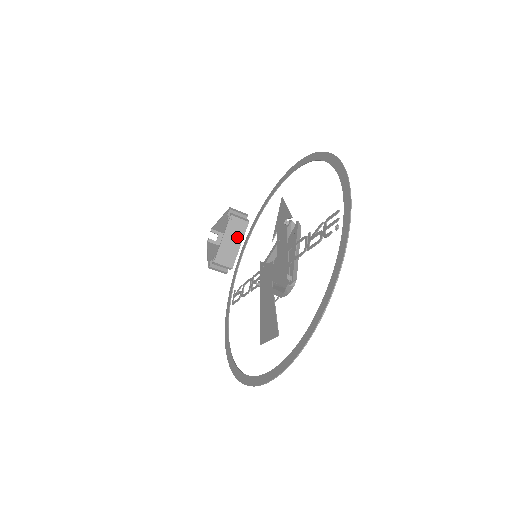
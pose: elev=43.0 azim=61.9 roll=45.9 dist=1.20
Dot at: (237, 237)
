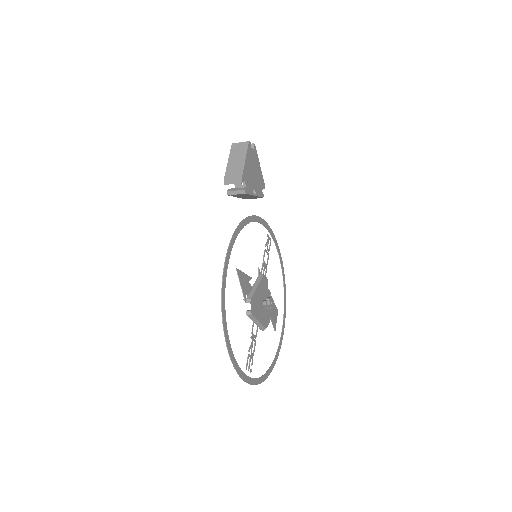
Dot at: (247, 196)
